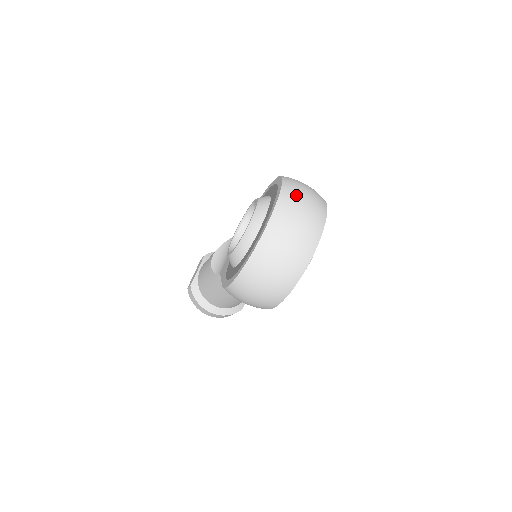
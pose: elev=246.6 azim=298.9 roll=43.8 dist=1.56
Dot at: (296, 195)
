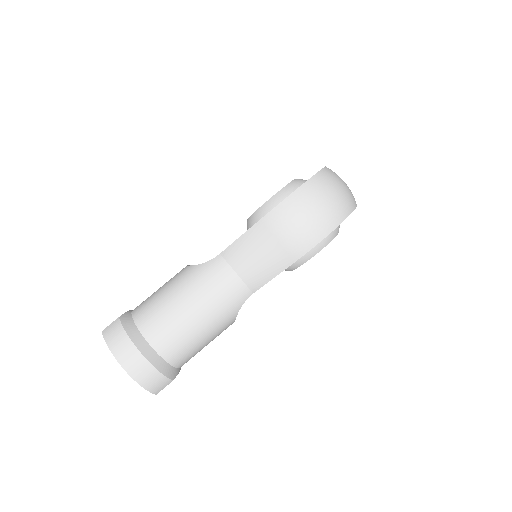
Dot at: occluded
